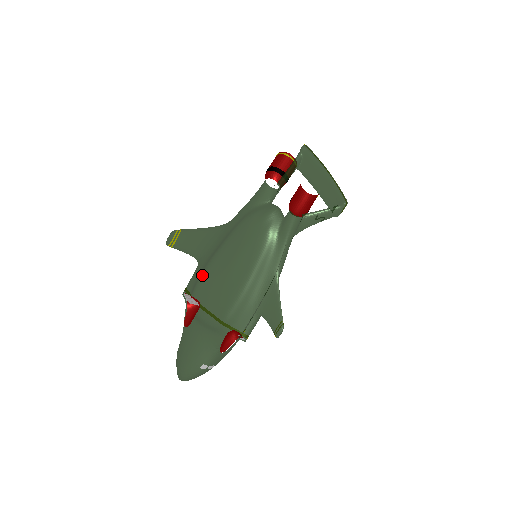
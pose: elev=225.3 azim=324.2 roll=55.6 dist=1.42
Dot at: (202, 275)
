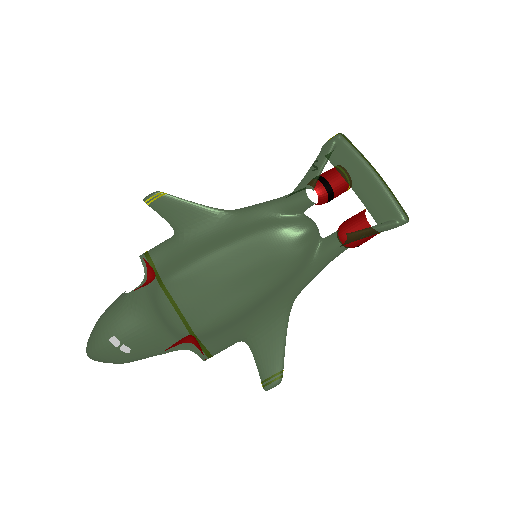
Dot at: (188, 266)
